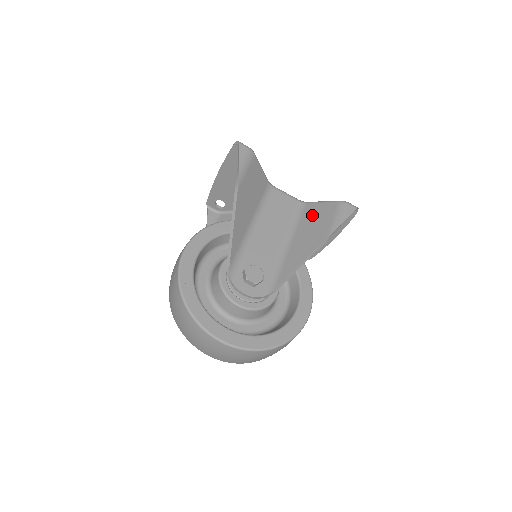
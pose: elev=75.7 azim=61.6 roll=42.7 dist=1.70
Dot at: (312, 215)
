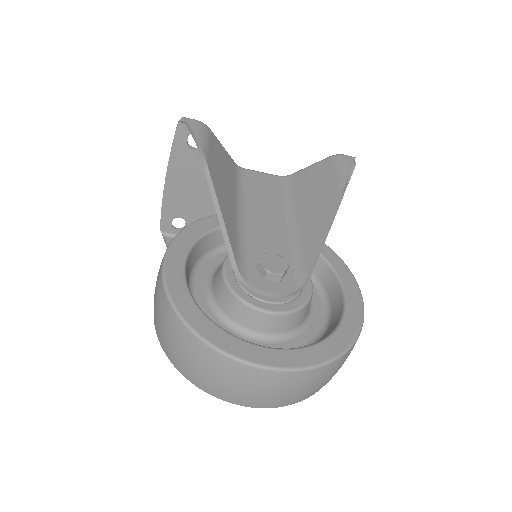
Dot at: (306, 182)
